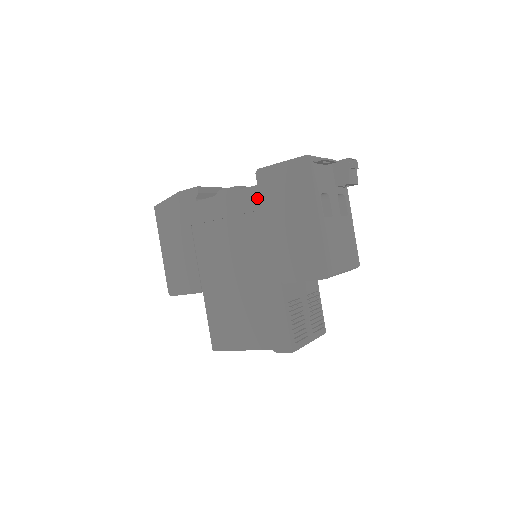
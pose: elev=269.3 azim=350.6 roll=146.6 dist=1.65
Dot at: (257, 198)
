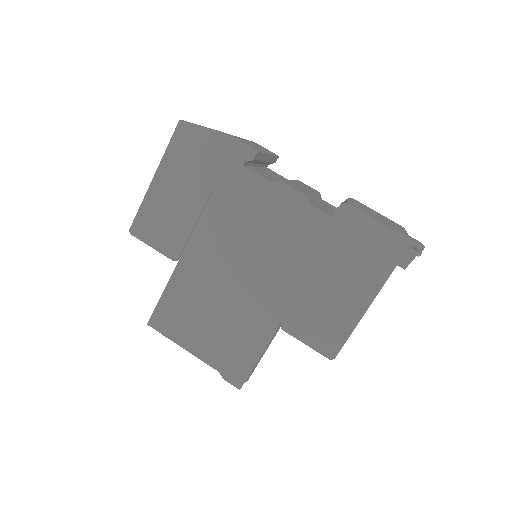
Dot at: (321, 230)
